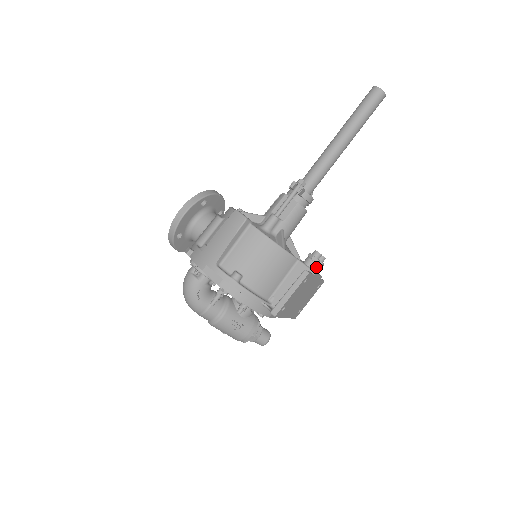
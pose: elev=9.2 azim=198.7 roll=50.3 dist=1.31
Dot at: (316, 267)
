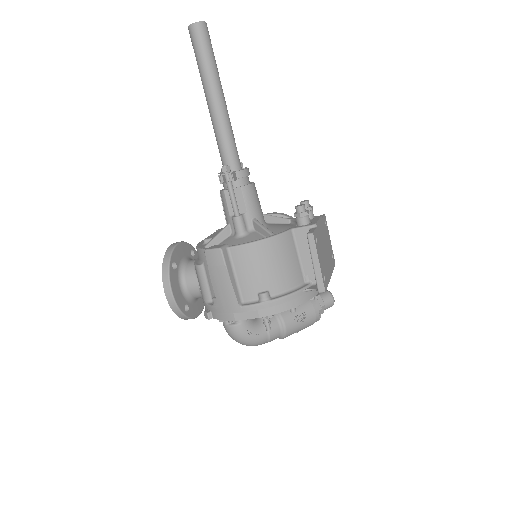
Dot at: (309, 216)
